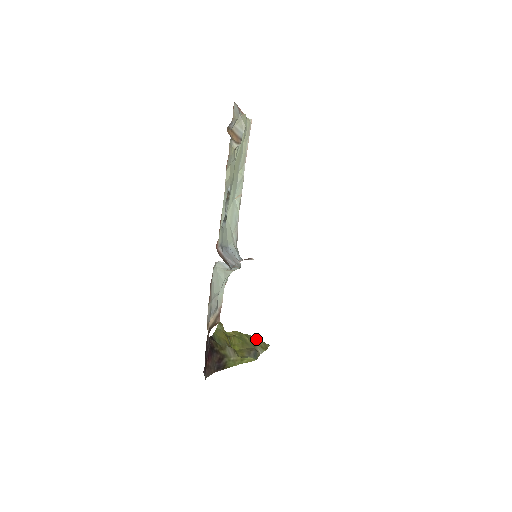
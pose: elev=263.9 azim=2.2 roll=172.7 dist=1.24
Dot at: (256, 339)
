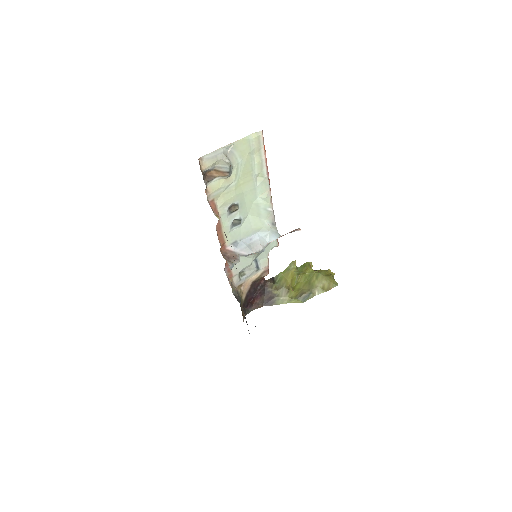
Dot at: (324, 279)
